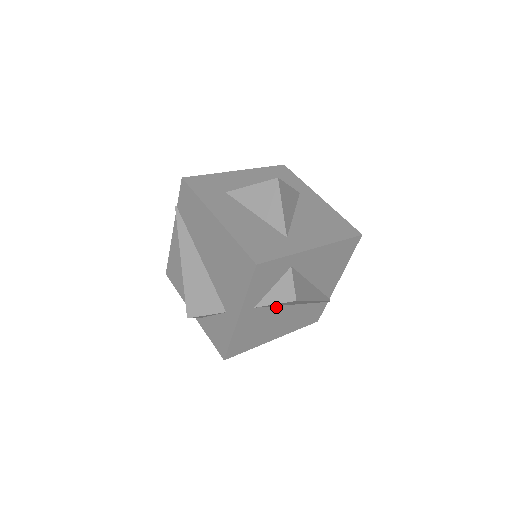
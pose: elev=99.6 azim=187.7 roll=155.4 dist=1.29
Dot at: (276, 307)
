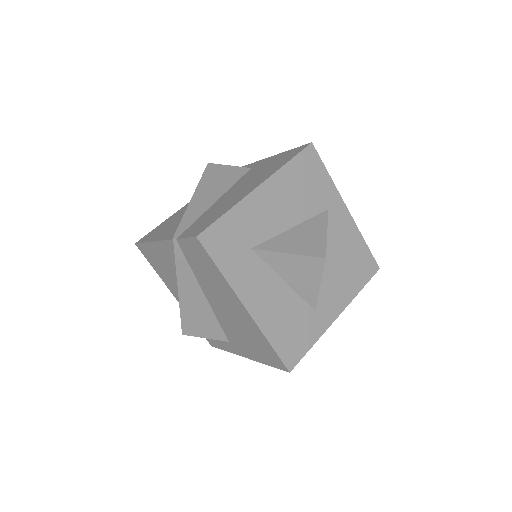
Dot at: occluded
